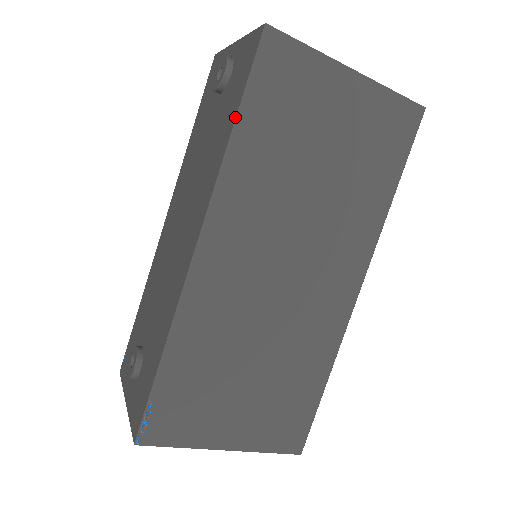
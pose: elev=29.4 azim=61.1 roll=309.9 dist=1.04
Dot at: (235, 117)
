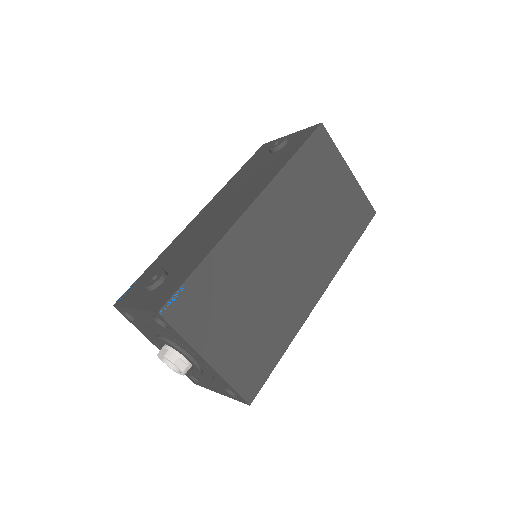
Dot at: (295, 153)
